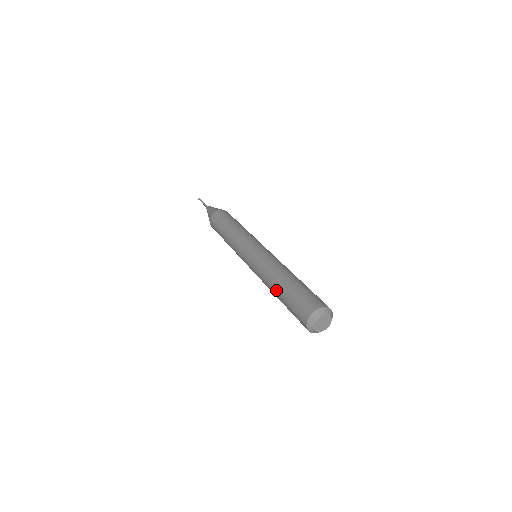
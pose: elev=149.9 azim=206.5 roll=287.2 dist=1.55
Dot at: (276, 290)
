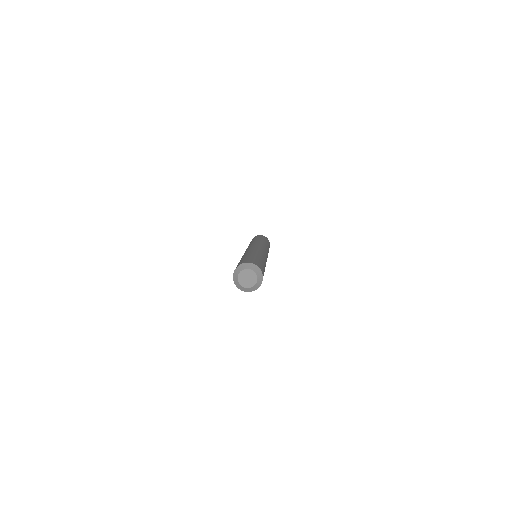
Dot at: occluded
